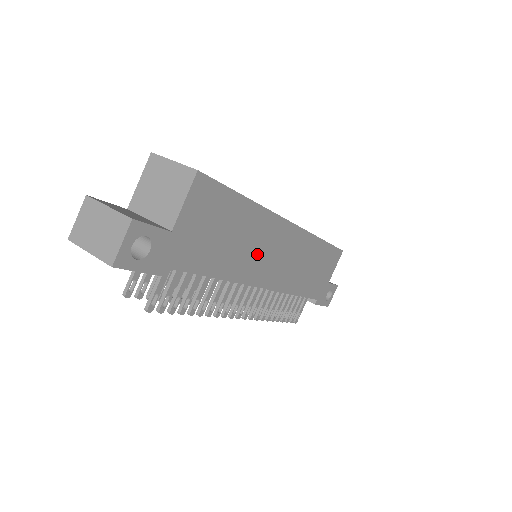
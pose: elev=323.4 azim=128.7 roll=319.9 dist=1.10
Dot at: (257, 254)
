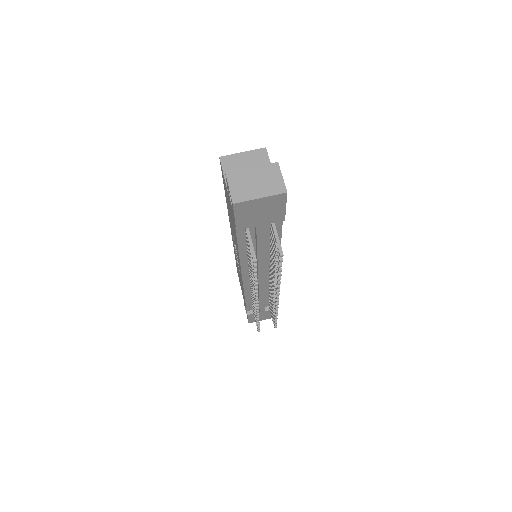
Dot at: occluded
